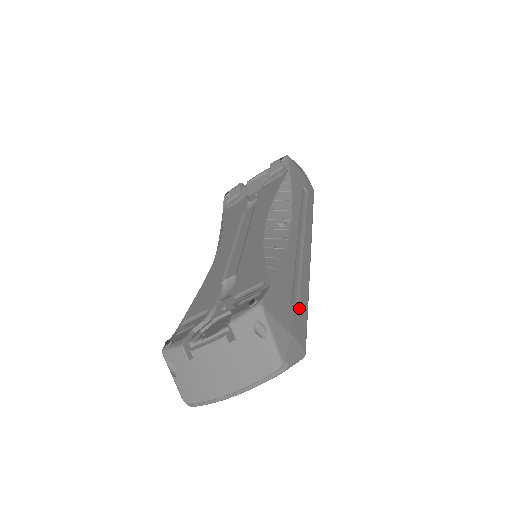
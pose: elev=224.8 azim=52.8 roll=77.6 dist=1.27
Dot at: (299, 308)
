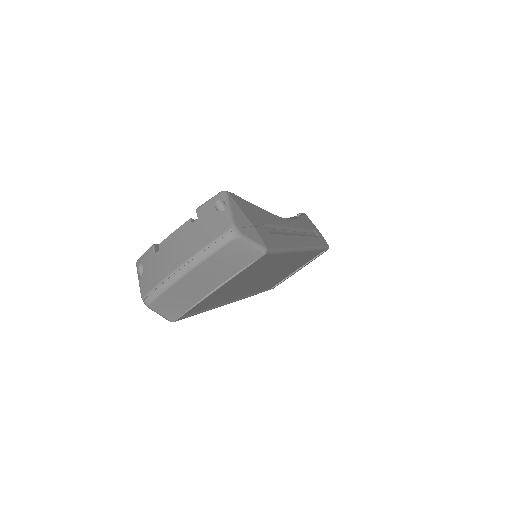
Dot at: (272, 234)
